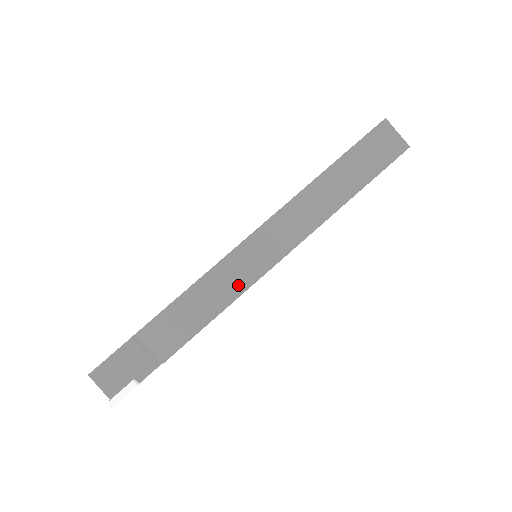
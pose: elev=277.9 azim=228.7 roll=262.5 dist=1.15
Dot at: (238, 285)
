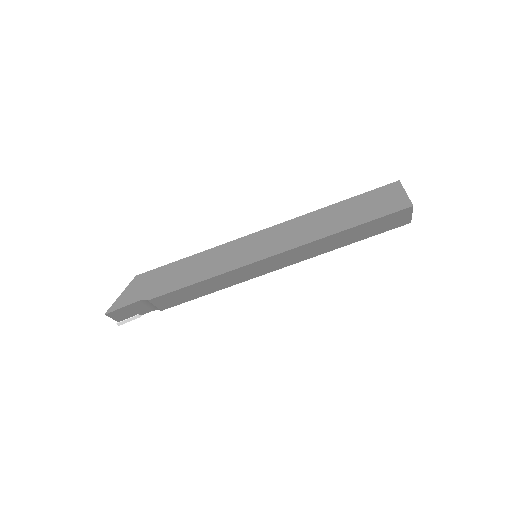
Dot at: (236, 281)
